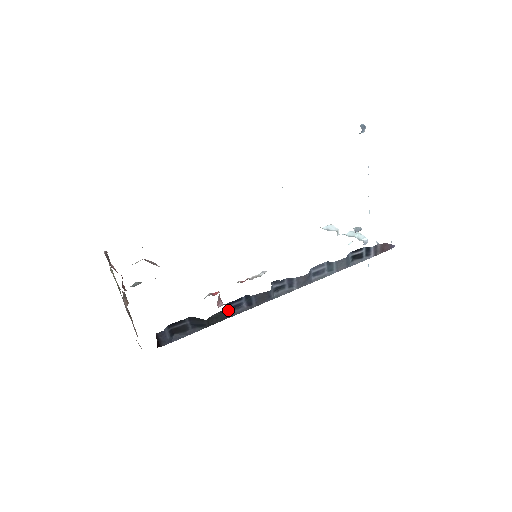
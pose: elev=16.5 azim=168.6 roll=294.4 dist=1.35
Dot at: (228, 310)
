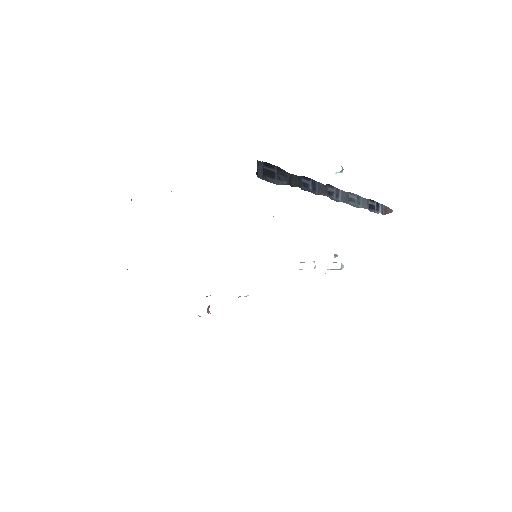
Dot at: (301, 182)
